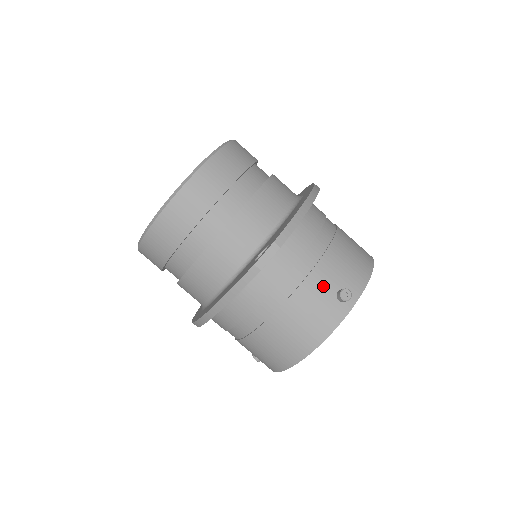
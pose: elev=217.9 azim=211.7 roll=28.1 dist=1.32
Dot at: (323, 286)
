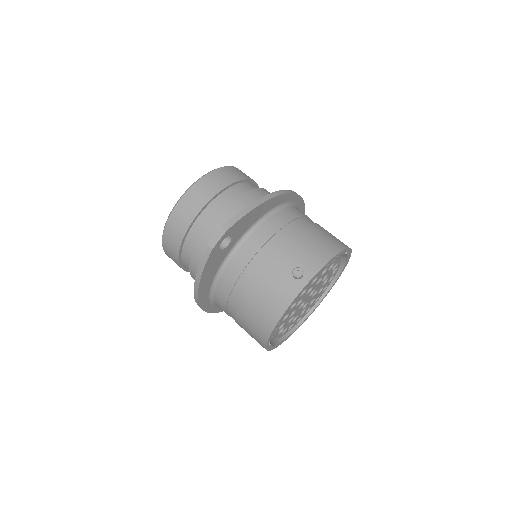
Dot at: (281, 267)
